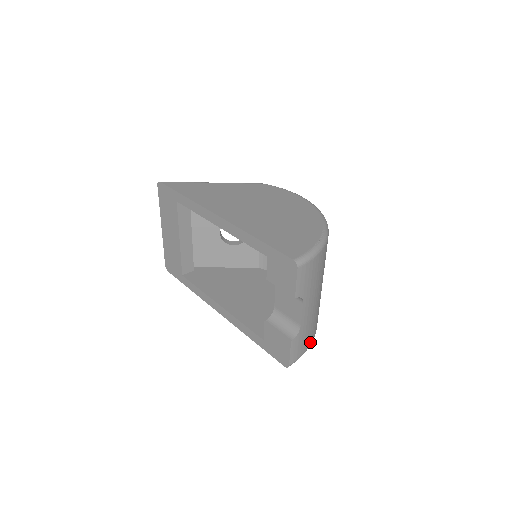
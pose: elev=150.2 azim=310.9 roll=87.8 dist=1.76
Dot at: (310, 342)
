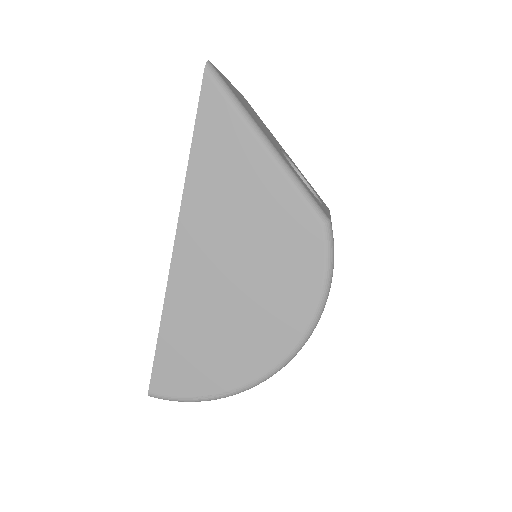
Dot at: occluded
